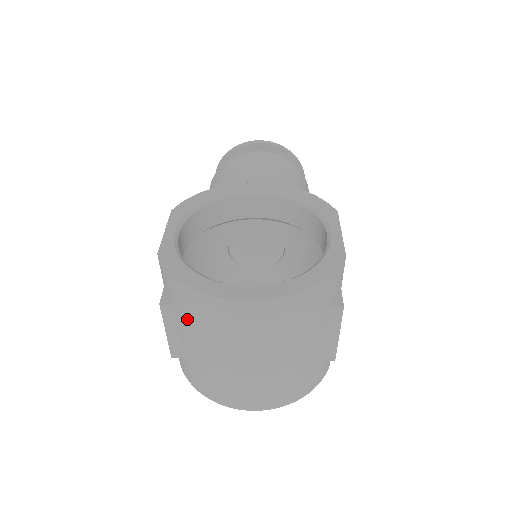
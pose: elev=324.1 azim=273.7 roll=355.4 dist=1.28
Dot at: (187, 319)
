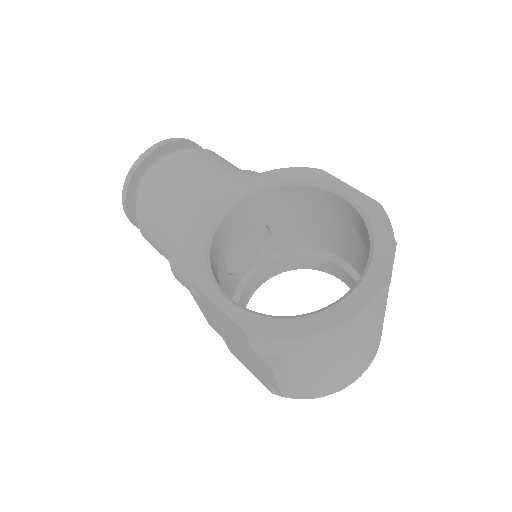
Dot at: (306, 359)
